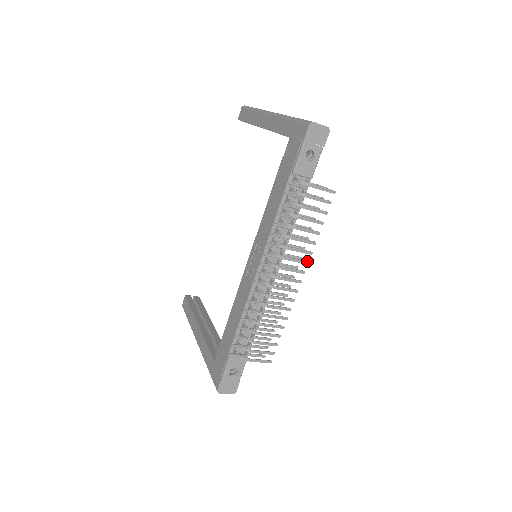
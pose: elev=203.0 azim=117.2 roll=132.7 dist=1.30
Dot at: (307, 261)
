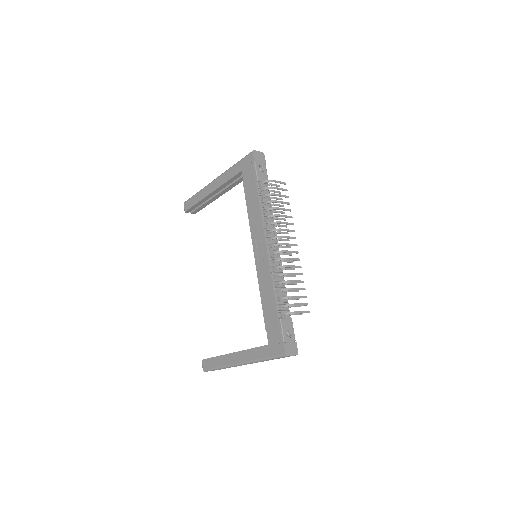
Dot at: (293, 230)
